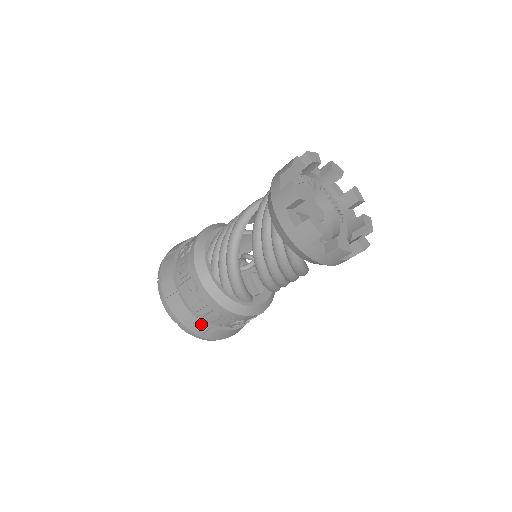
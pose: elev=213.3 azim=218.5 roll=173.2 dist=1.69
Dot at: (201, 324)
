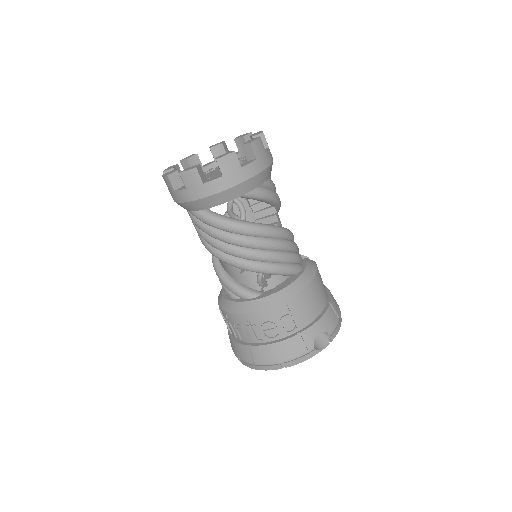
Dot at: (243, 347)
